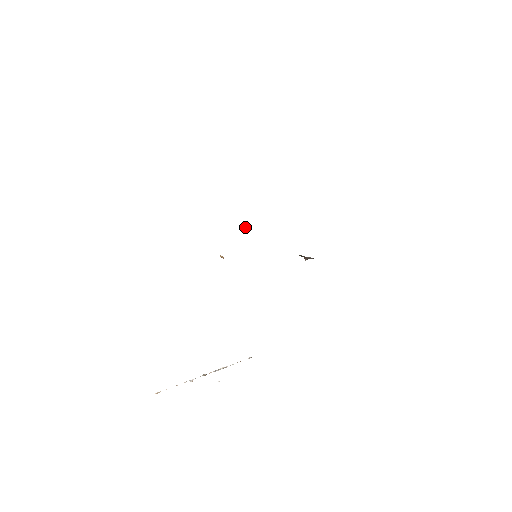
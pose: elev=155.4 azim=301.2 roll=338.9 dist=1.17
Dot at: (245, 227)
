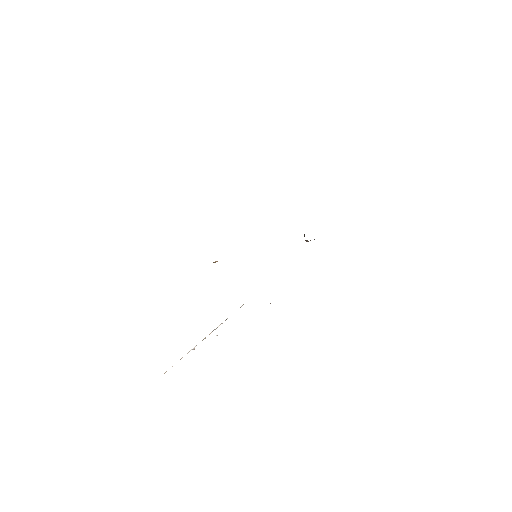
Dot at: occluded
